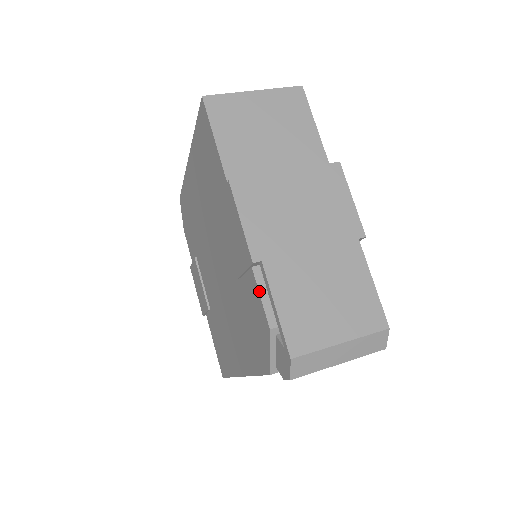
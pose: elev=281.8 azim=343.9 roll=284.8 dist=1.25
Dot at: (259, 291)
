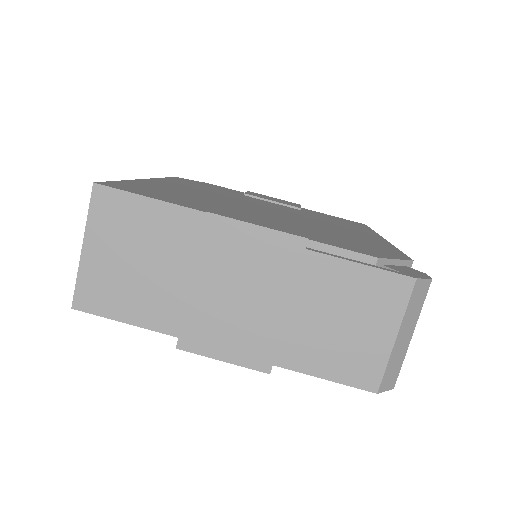
Dot at: occluded
